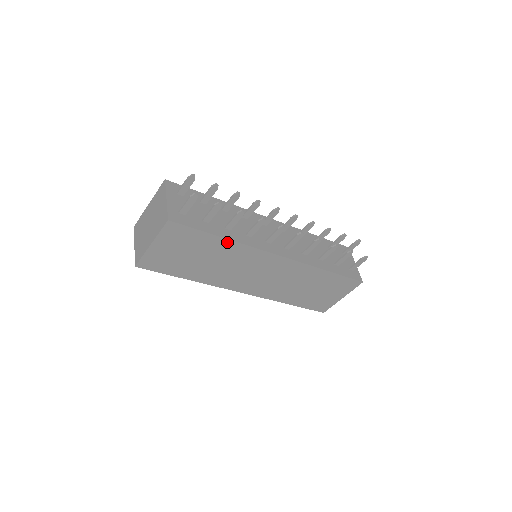
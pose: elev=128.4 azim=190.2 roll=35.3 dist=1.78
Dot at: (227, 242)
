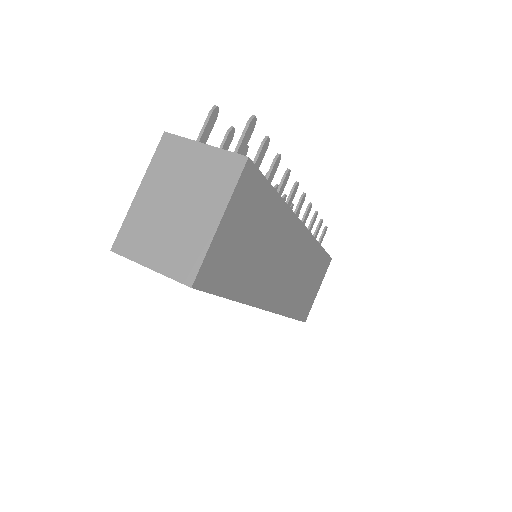
Dot at: (280, 204)
